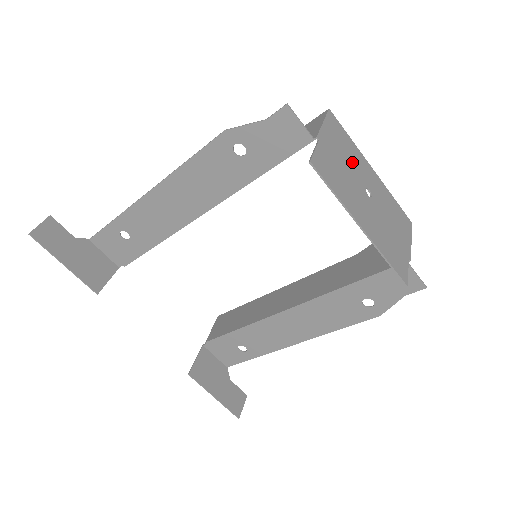
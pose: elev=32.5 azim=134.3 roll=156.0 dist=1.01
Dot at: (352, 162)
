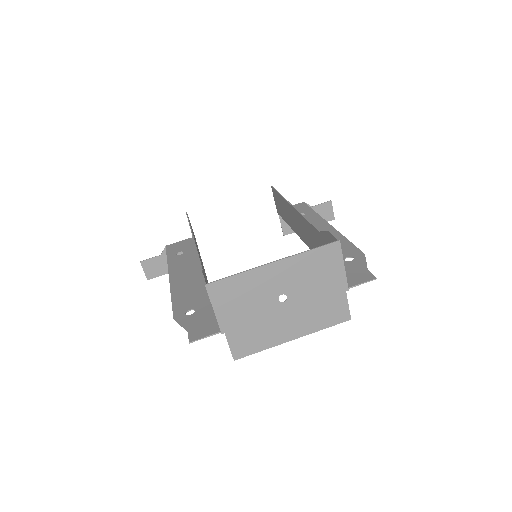
Dot at: (254, 298)
